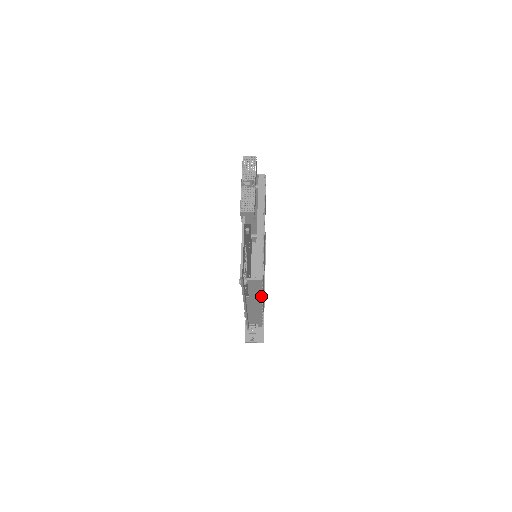
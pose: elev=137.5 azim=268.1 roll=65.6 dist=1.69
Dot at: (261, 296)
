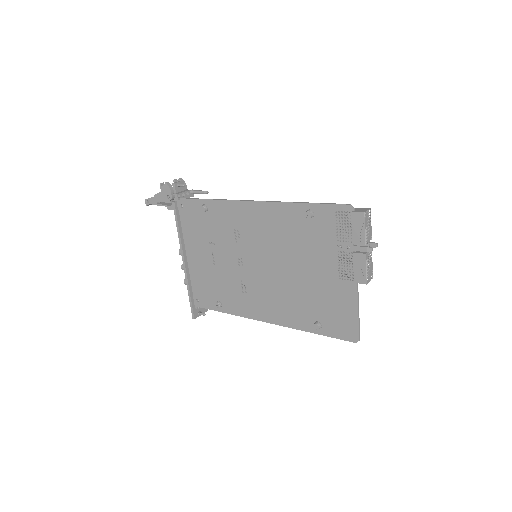
Dot at: occluded
